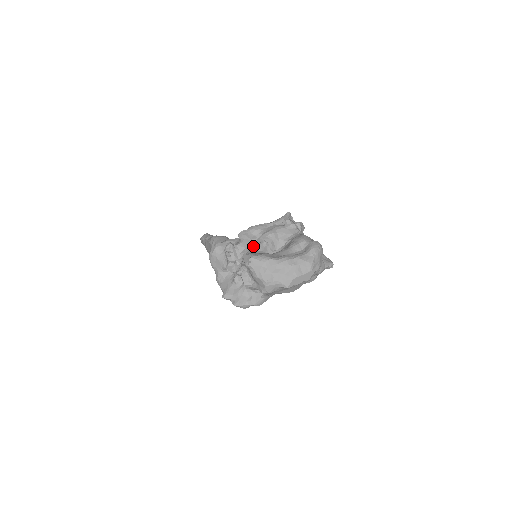
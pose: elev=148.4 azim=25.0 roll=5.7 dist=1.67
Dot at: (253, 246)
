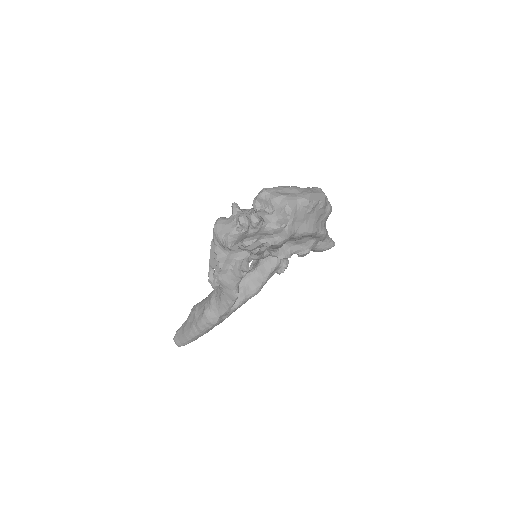
Dot at: occluded
